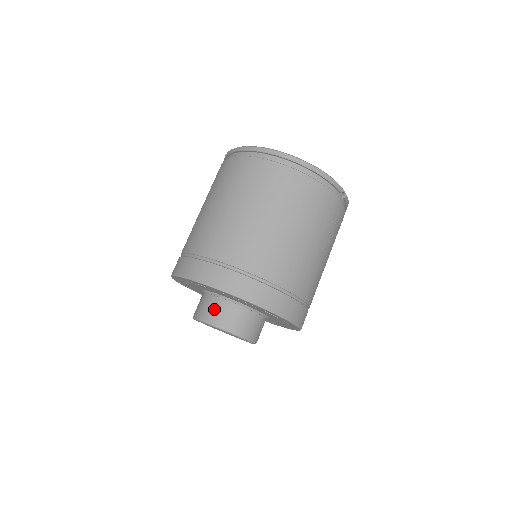
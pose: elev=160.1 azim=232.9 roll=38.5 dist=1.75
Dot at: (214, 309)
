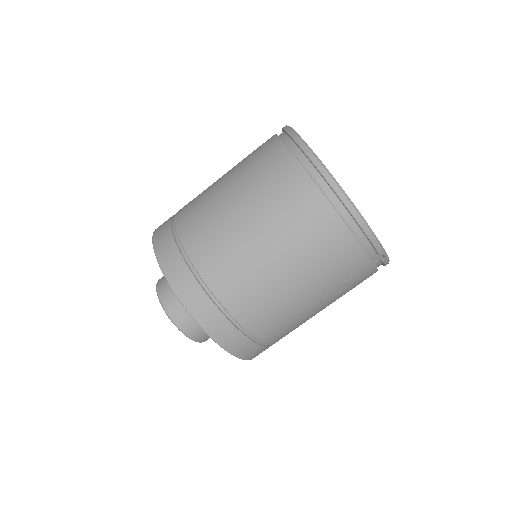
Dot at: (173, 292)
